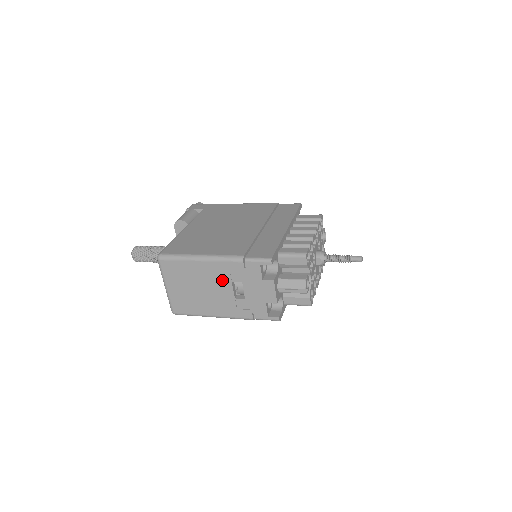
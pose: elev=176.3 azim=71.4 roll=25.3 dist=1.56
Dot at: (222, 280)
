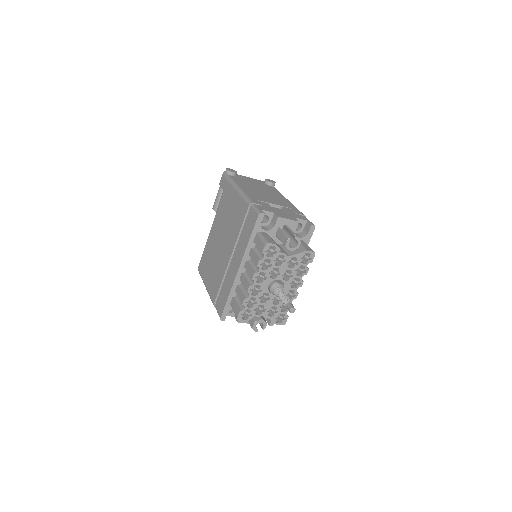
Dot at: occluded
